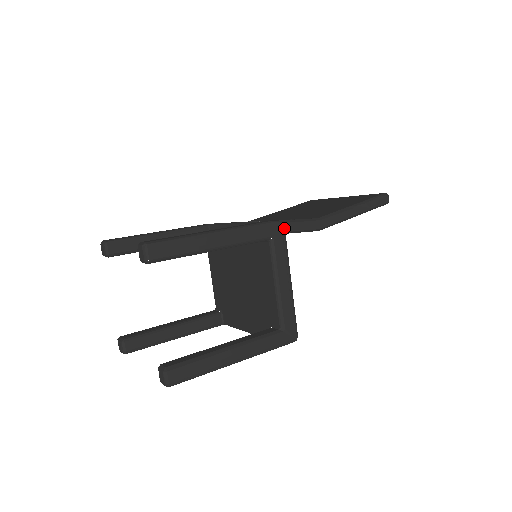
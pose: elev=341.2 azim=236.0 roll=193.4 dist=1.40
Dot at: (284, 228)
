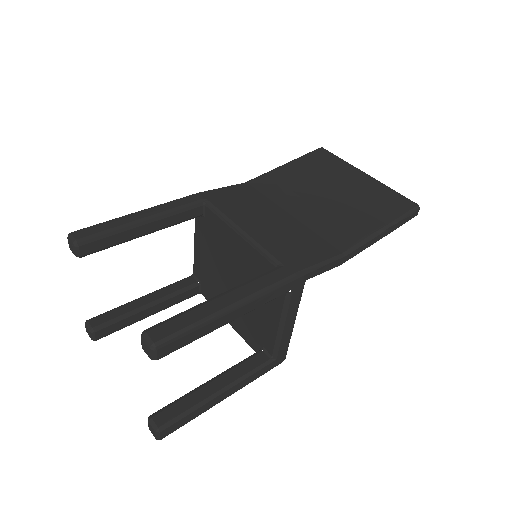
Dot at: (306, 277)
